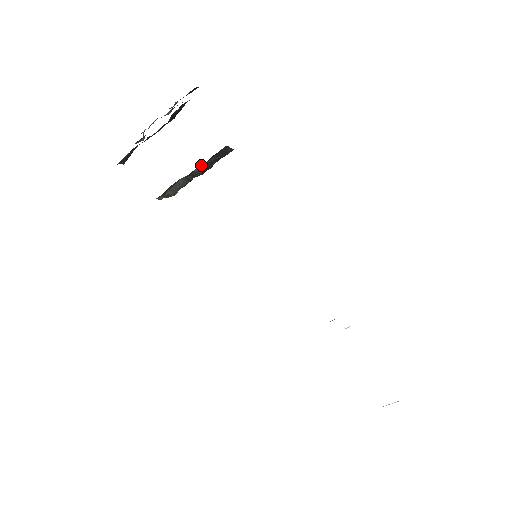
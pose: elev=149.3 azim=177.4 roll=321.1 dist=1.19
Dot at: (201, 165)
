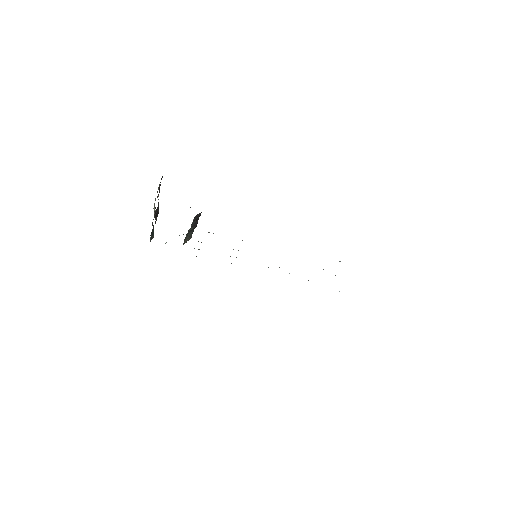
Dot at: (190, 228)
